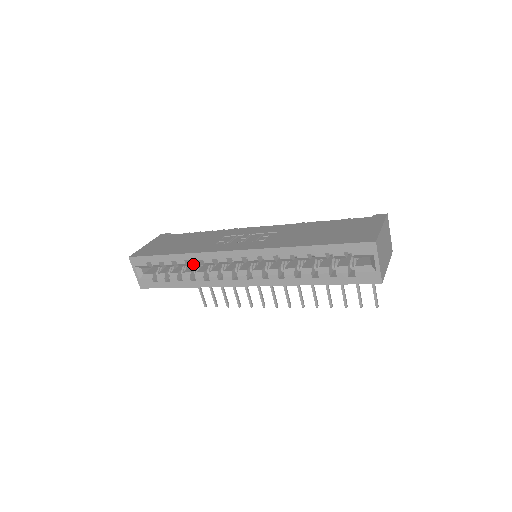
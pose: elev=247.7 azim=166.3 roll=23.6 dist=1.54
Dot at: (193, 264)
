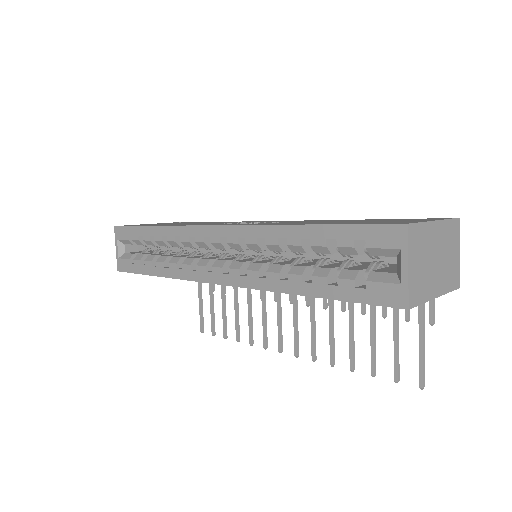
Dot at: (171, 243)
